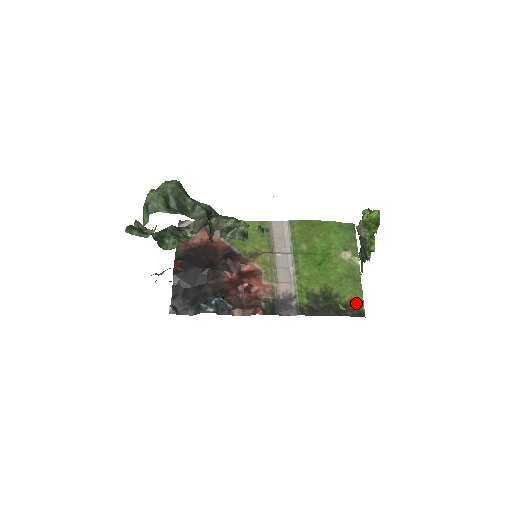
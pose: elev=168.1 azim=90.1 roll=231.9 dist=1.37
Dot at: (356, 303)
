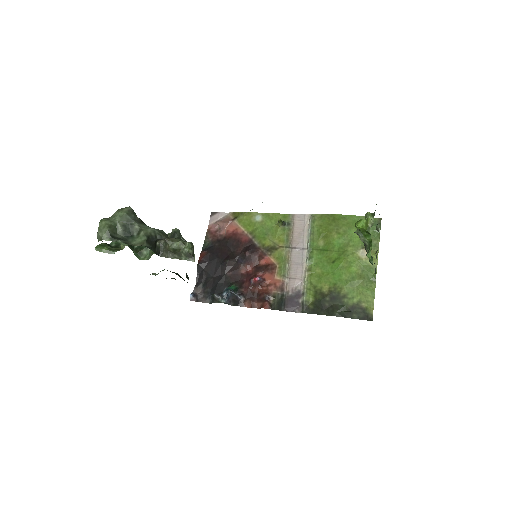
Dot at: (364, 305)
